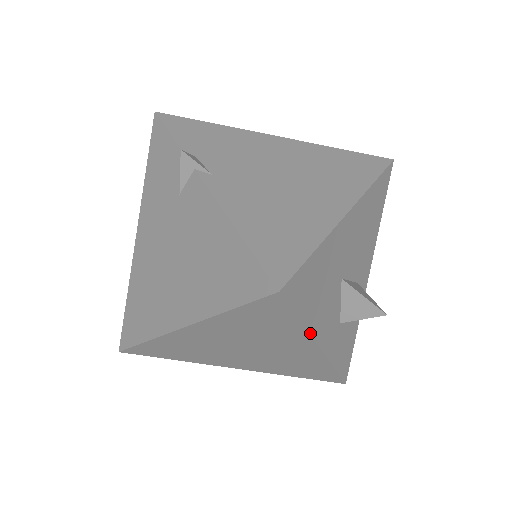
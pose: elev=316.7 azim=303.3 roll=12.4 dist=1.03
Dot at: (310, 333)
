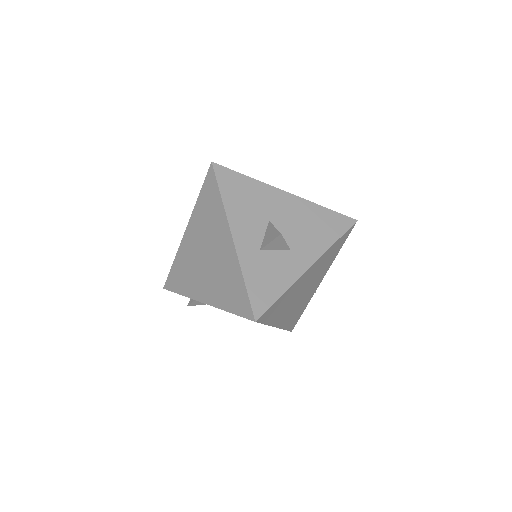
Dot at: (226, 212)
